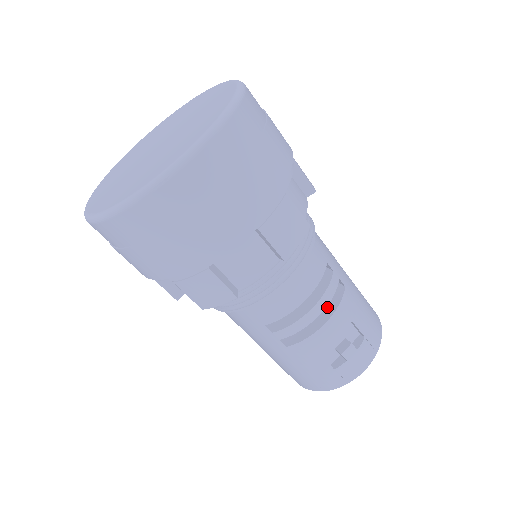
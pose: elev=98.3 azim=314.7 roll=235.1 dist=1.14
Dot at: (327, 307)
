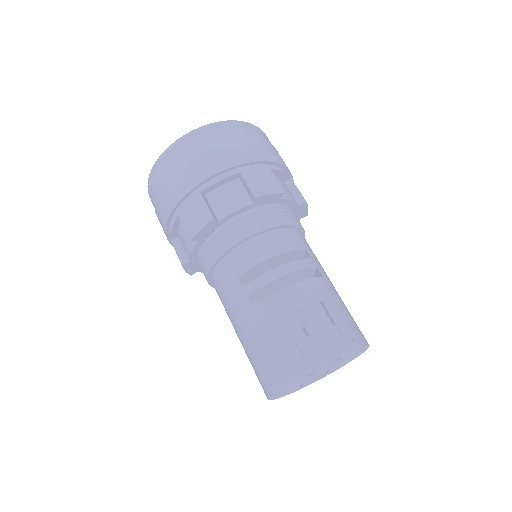
Dot at: occluded
